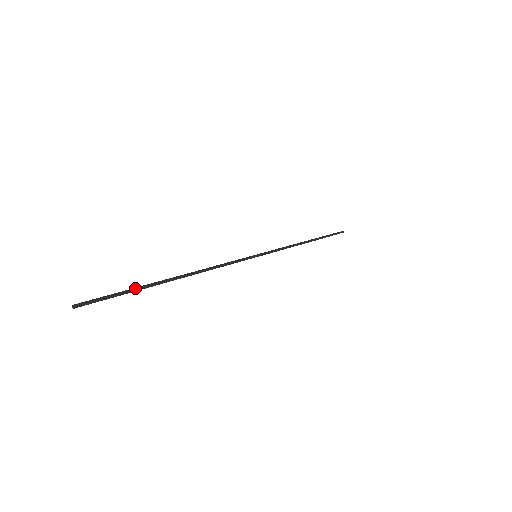
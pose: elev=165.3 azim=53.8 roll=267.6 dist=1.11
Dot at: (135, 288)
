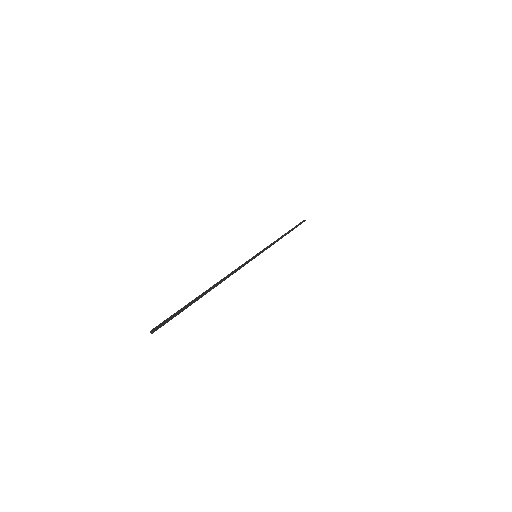
Dot at: (187, 305)
